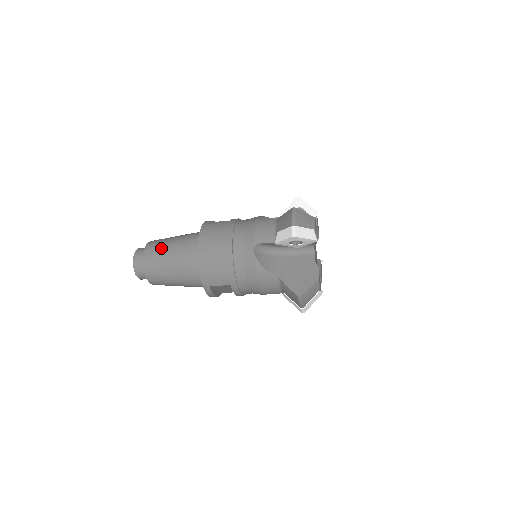
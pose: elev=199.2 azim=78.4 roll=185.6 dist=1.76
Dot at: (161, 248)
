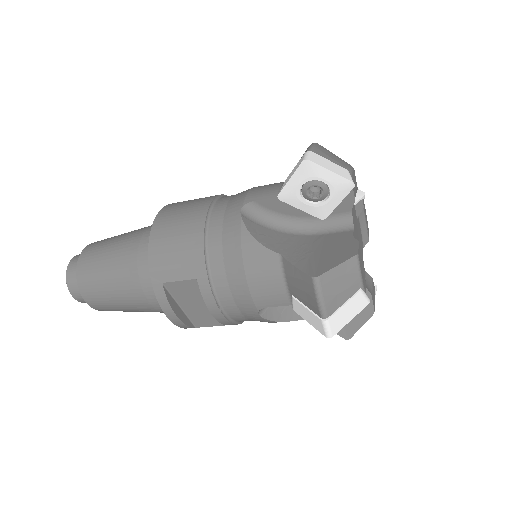
Dot at: (110, 239)
